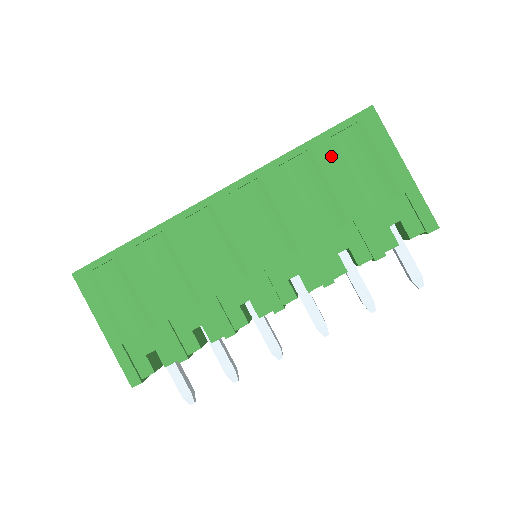
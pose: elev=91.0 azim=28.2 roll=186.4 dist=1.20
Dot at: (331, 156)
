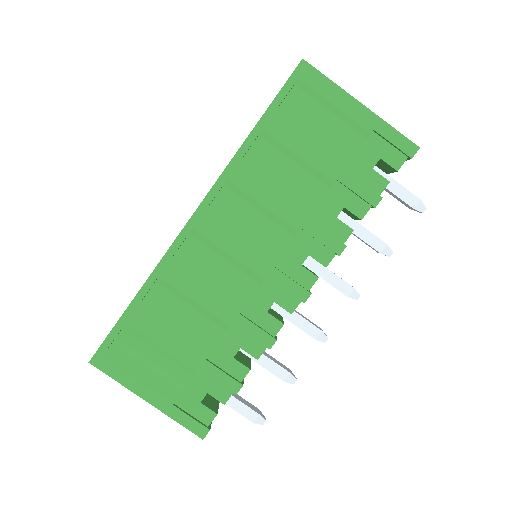
Dot at: (286, 127)
